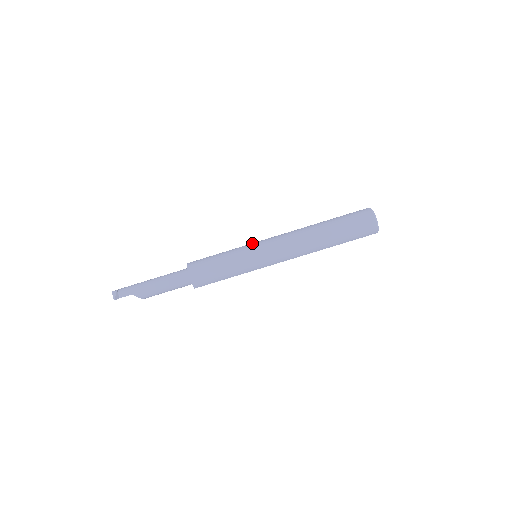
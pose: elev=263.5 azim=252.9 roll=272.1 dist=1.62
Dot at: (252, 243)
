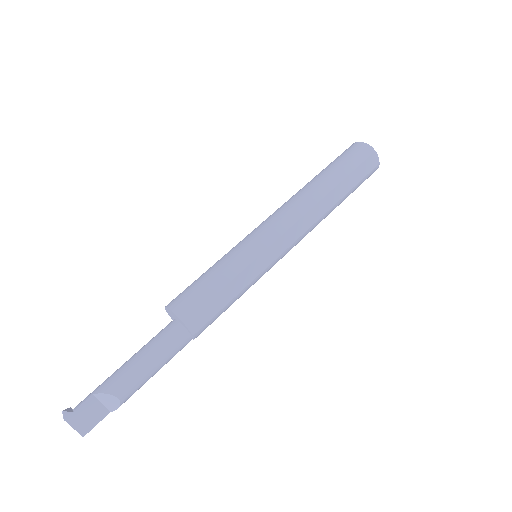
Dot at: occluded
